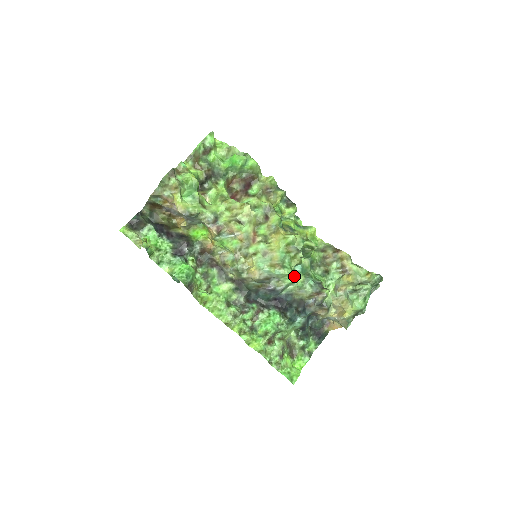
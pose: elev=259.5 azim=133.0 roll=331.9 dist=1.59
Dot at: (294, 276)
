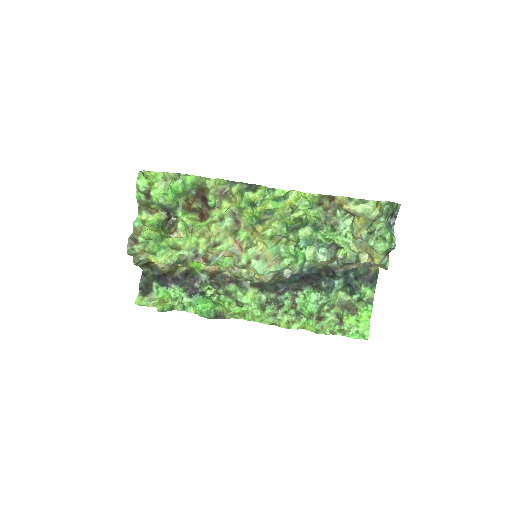
Dot at: (300, 257)
